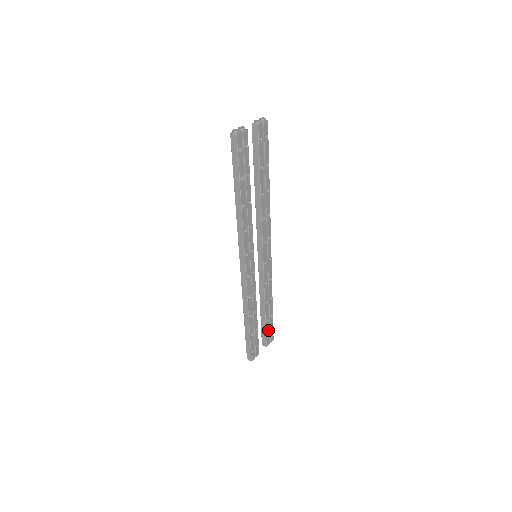
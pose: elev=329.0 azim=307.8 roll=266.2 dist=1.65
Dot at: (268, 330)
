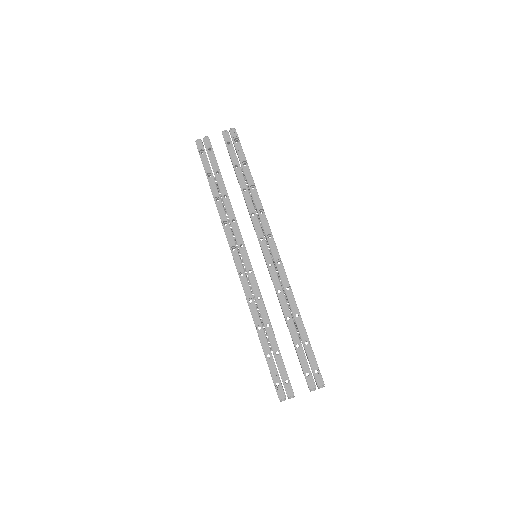
Dot at: (306, 363)
